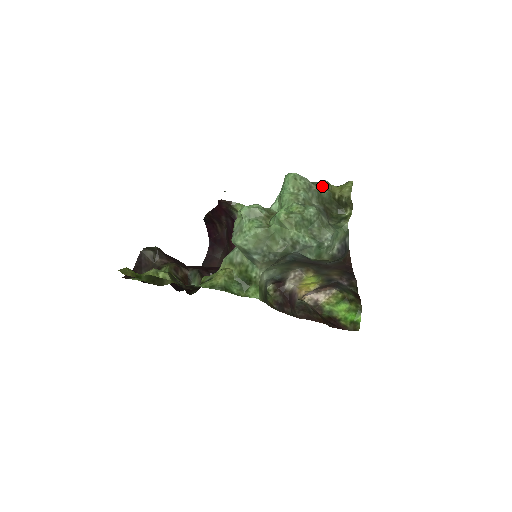
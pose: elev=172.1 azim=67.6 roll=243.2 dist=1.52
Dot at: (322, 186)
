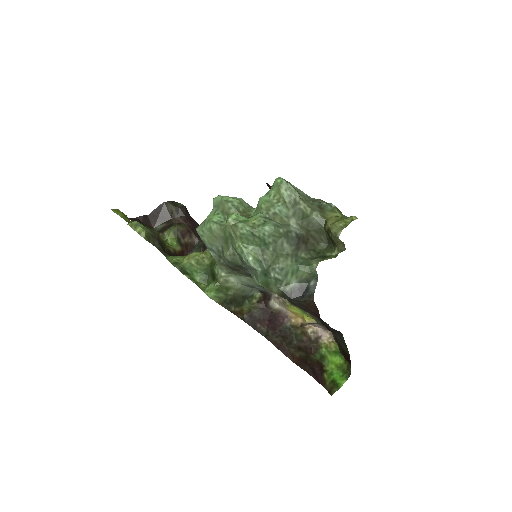
Dot at: (319, 208)
